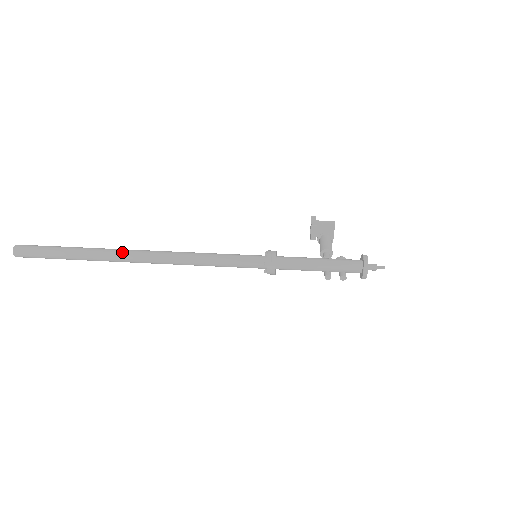
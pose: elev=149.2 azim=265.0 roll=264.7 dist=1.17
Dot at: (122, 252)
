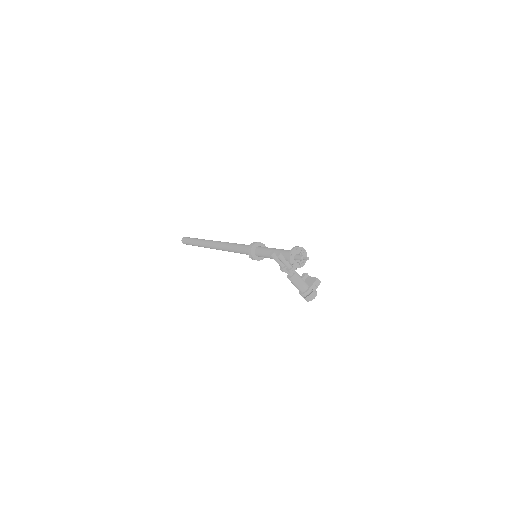
Dot at: occluded
